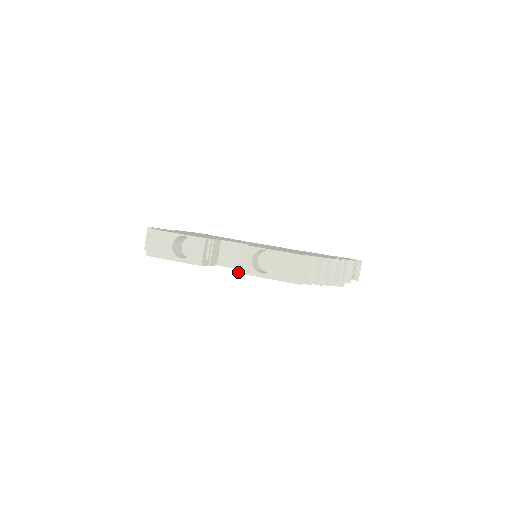
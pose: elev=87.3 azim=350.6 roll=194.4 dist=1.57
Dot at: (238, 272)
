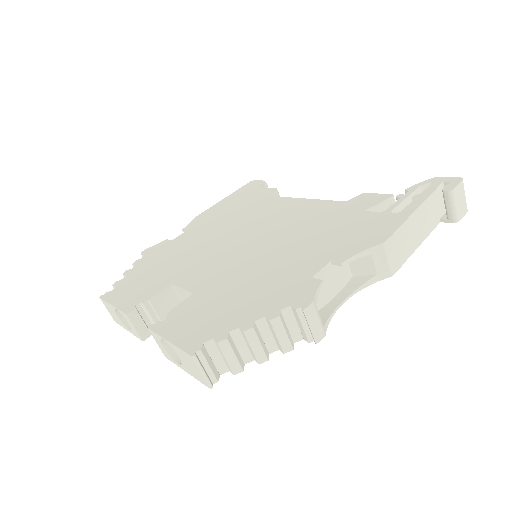
Dot at: occluded
